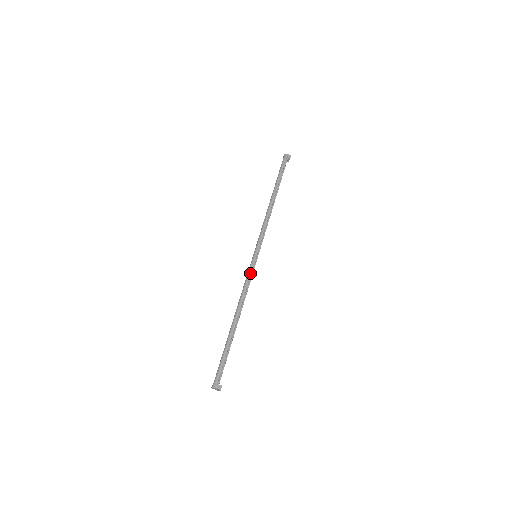
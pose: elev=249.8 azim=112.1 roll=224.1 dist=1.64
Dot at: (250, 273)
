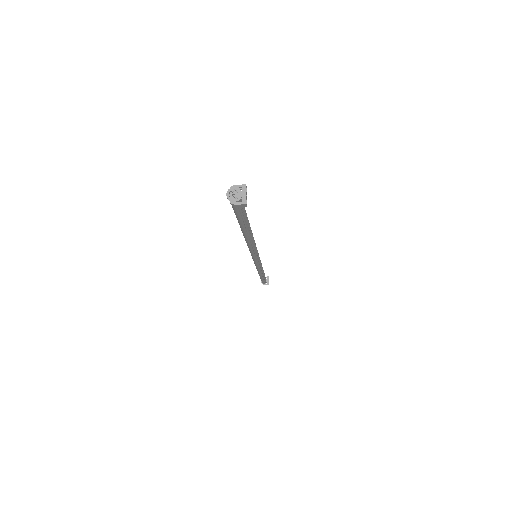
Dot at: (256, 265)
